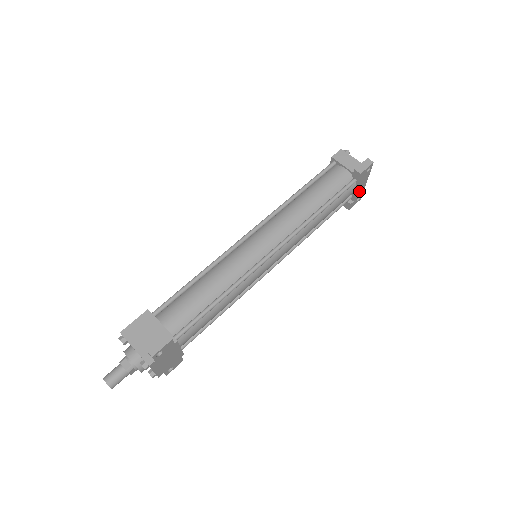
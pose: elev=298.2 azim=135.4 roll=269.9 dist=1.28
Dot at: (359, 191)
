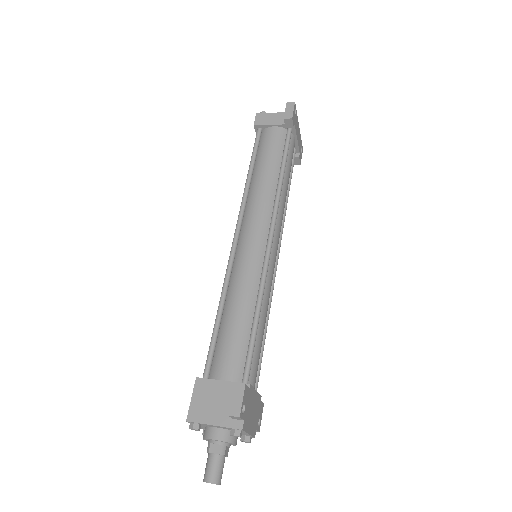
Dot at: (298, 140)
